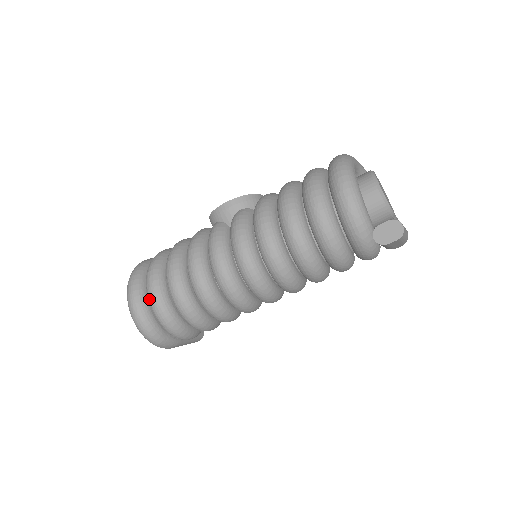
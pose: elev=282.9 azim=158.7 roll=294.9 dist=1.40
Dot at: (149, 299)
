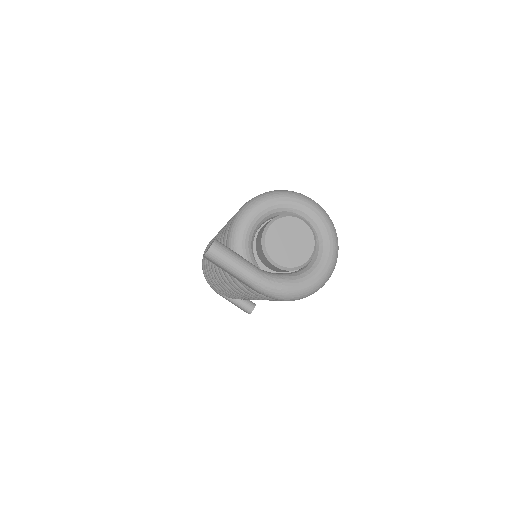
Dot at: occluded
